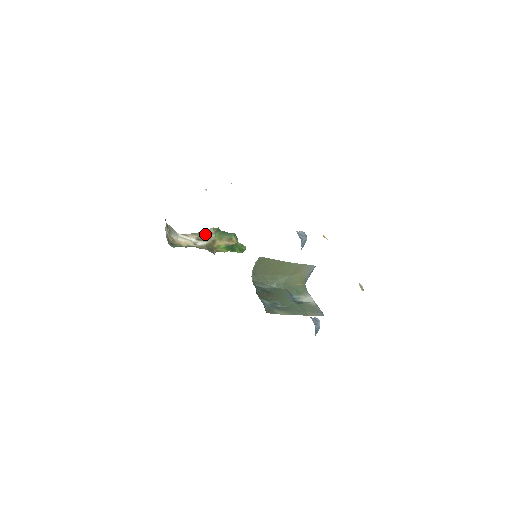
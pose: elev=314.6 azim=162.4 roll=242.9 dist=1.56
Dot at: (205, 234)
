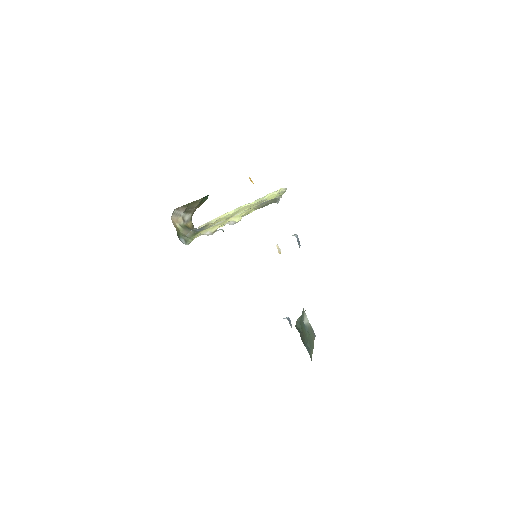
Dot at: (193, 205)
